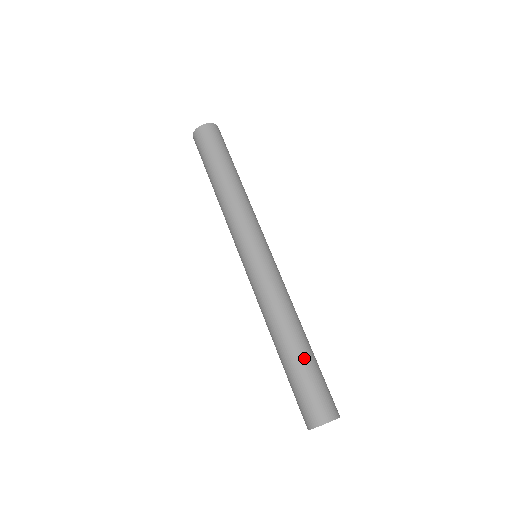
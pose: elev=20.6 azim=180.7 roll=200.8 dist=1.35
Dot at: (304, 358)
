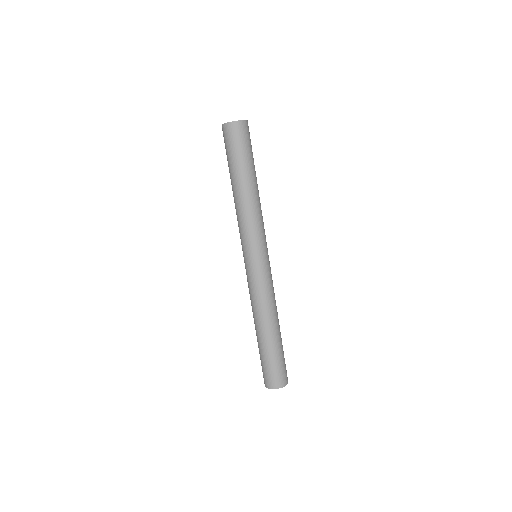
Dot at: (265, 347)
